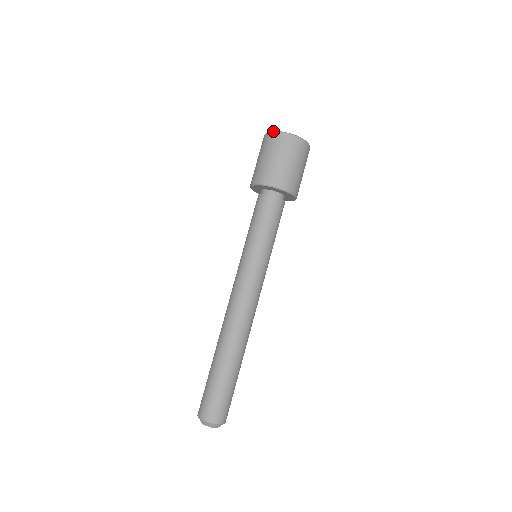
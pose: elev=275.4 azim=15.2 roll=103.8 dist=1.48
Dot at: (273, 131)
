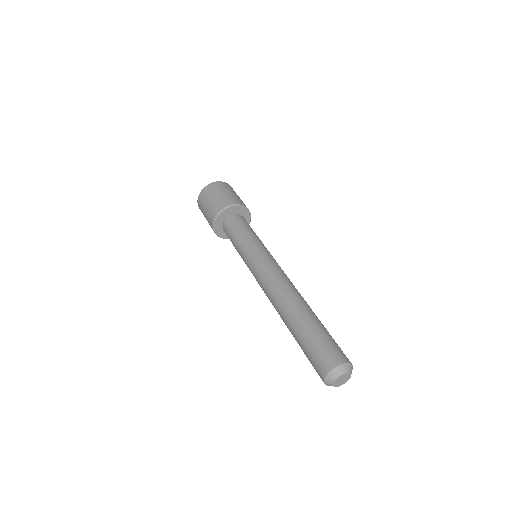
Dot at: (208, 184)
